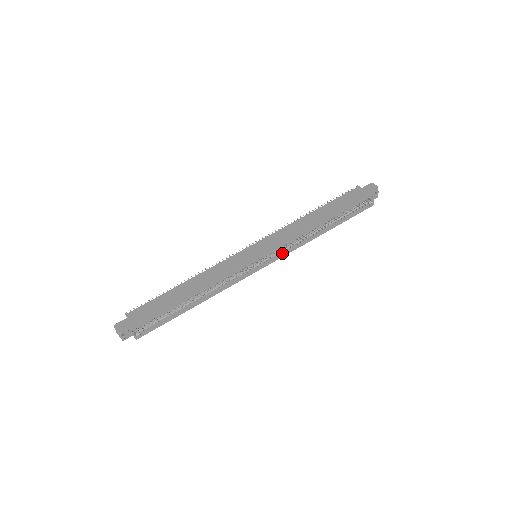
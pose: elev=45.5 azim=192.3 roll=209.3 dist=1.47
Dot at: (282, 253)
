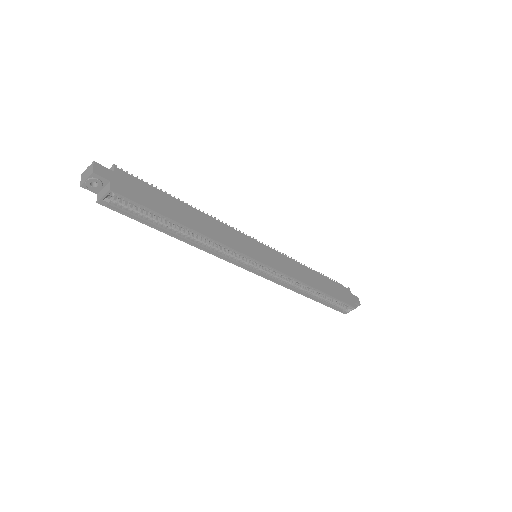
Dot at: (273, 277)
